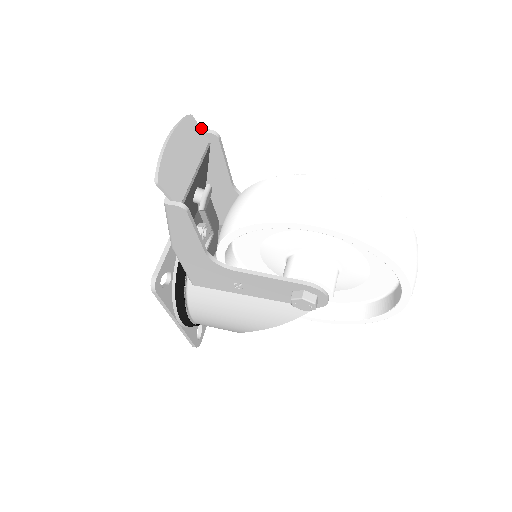
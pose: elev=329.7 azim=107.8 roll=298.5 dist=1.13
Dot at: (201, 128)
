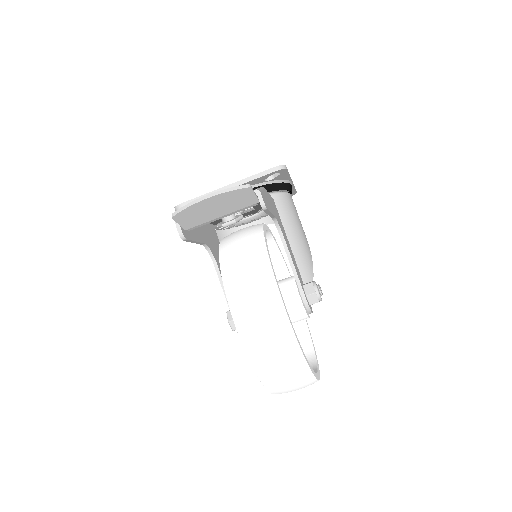
Dot at: (256, 195)
